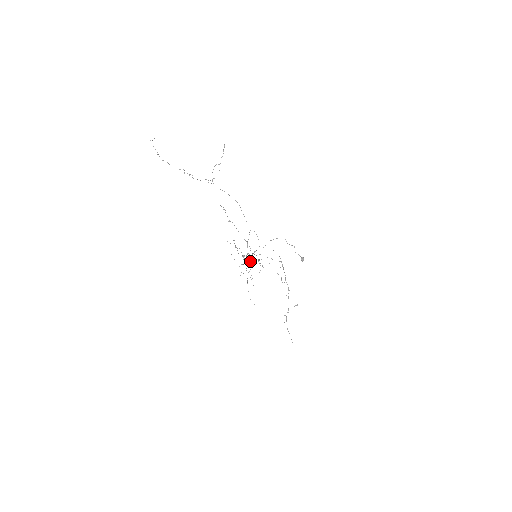
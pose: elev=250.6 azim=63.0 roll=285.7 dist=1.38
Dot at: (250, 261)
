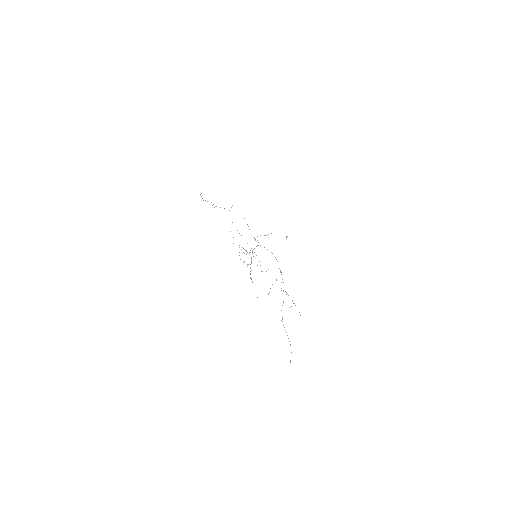
Dot at: (249, 253)
